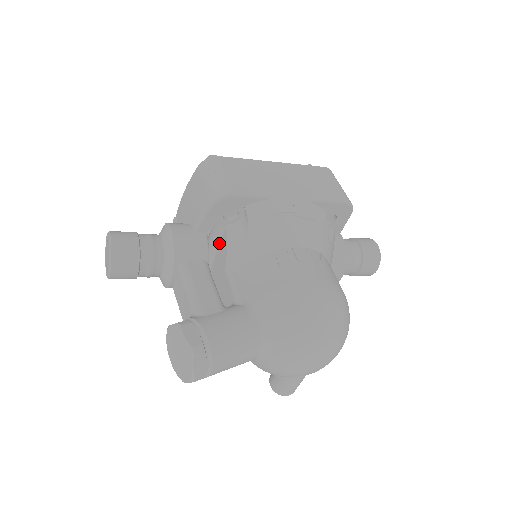
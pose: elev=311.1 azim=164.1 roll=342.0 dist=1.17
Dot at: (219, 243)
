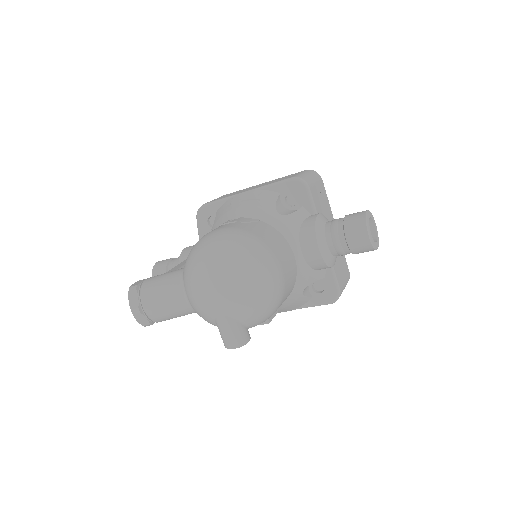
Dot at: occluded
